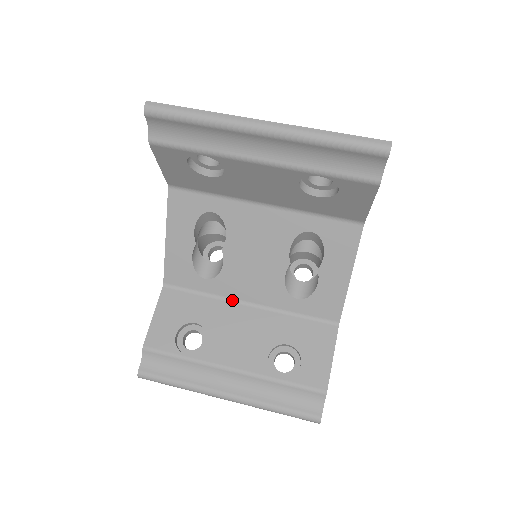
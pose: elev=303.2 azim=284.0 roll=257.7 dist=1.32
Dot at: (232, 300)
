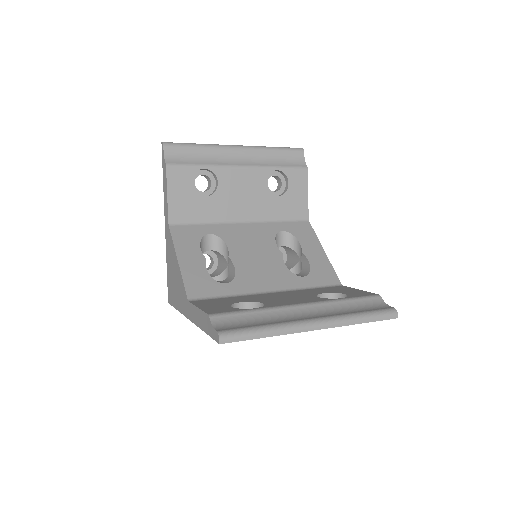
Dot at: (256, 294)
